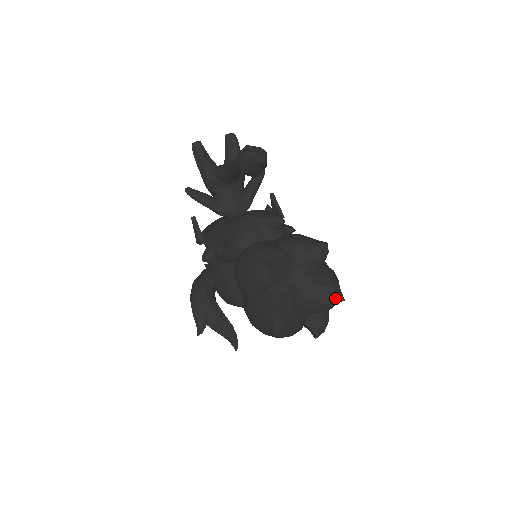
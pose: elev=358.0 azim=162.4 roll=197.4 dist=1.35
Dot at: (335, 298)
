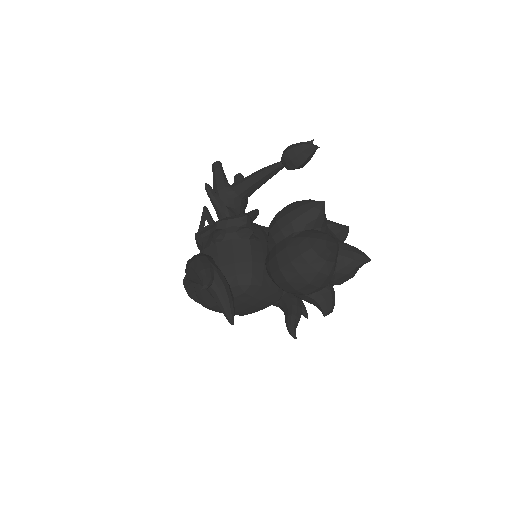
Dot at: (364, 256)
